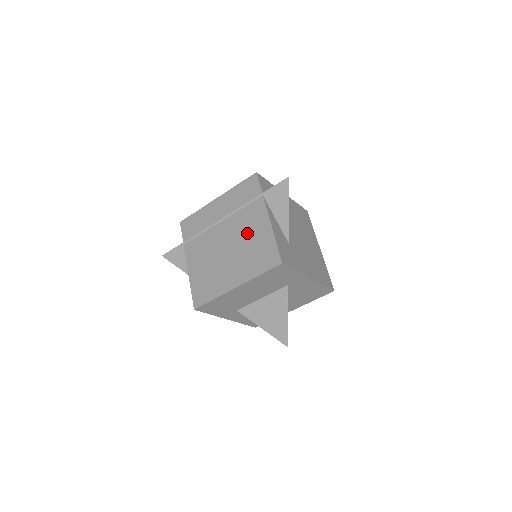
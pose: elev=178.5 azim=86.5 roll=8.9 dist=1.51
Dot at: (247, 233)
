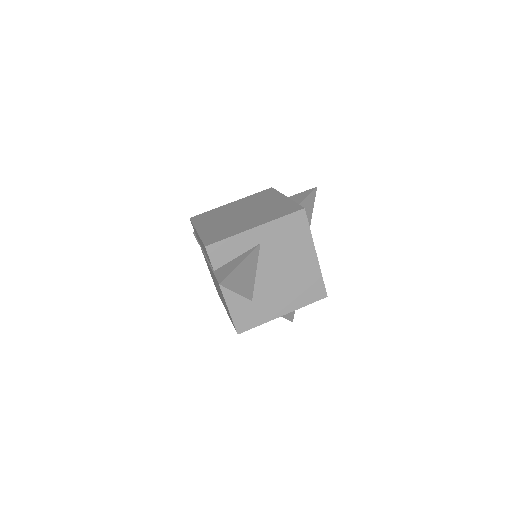
Dot at: (218, 287)
